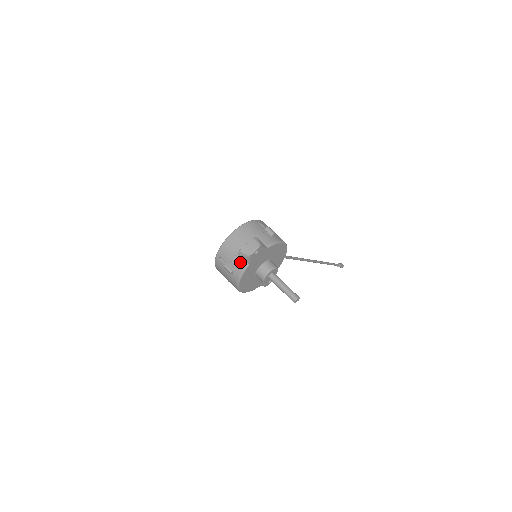
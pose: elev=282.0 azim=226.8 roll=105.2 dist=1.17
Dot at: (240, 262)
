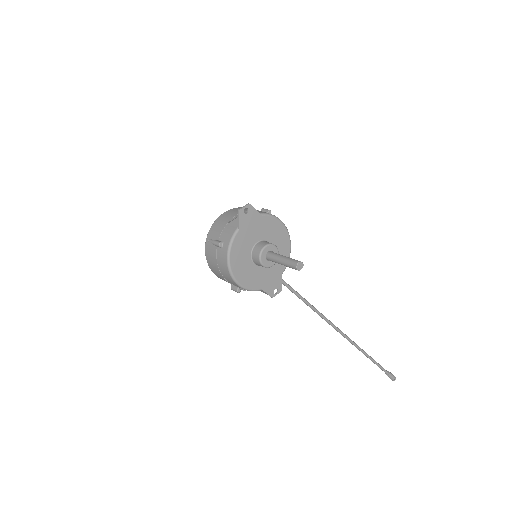
Dot at: (229, 230)
